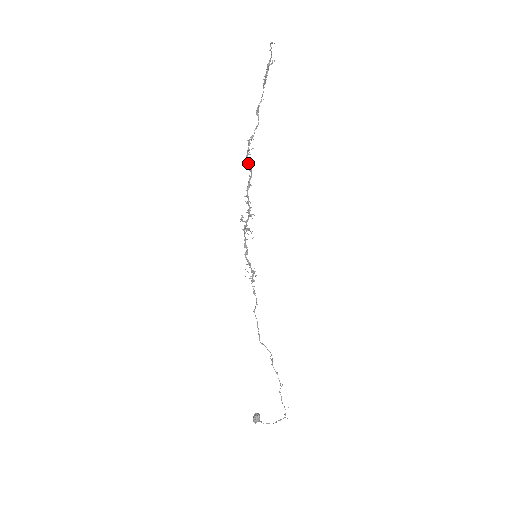
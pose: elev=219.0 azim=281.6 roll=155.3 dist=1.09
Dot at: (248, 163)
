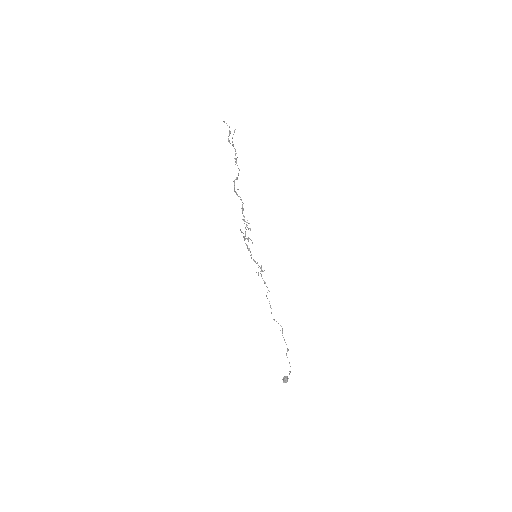
Dot at: (237, 195)
